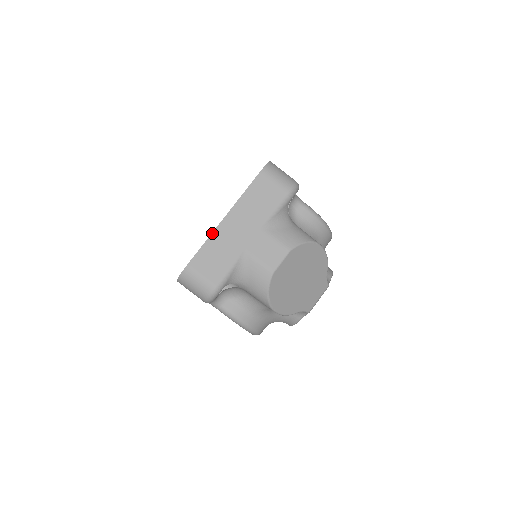
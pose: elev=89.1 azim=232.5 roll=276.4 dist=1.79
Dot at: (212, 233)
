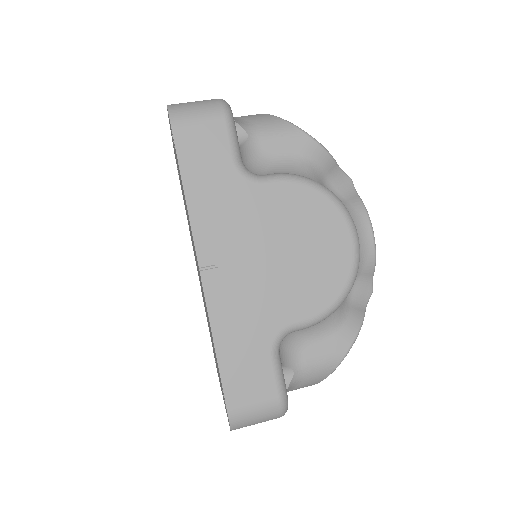
Dot at: occluded
